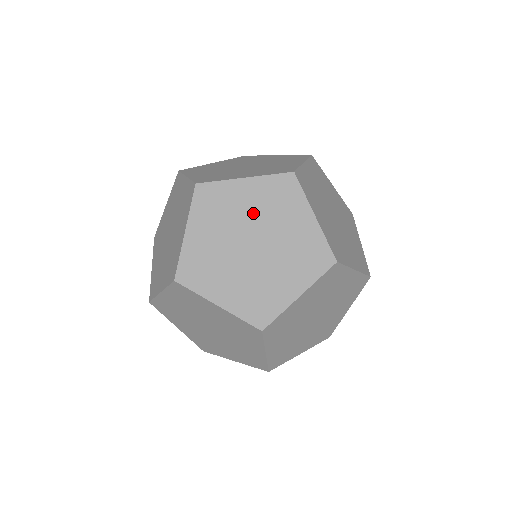
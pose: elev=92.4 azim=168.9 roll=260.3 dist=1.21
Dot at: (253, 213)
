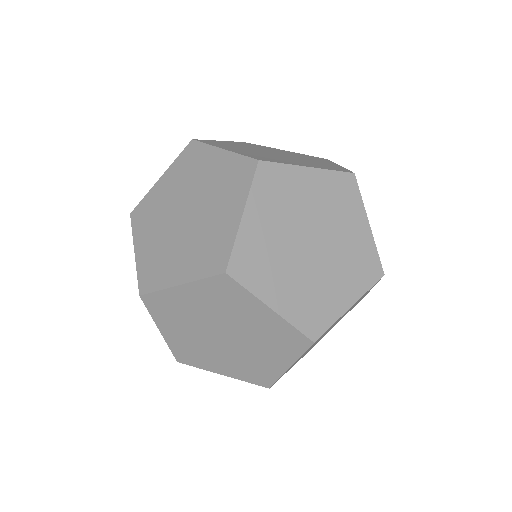
Dot at: (208, 313)
